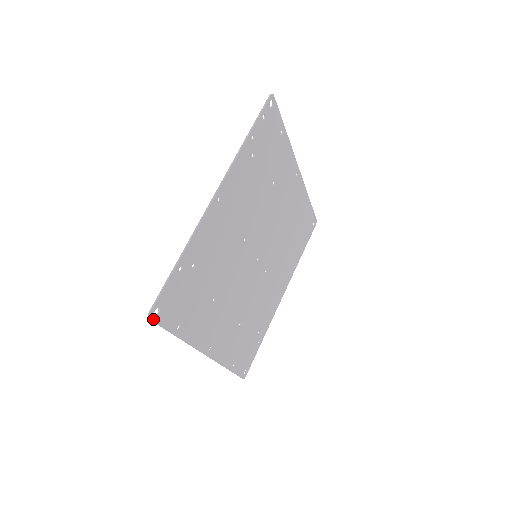
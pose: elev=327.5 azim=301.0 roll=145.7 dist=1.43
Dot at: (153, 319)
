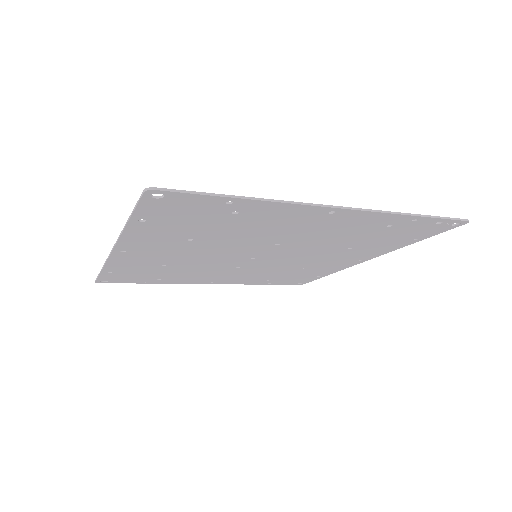
Dot at: (146, 194)
